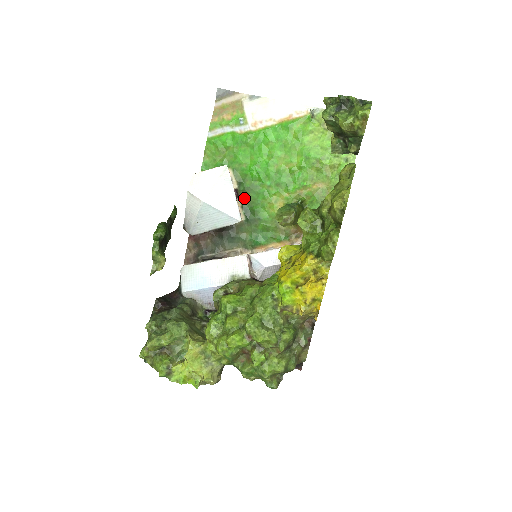
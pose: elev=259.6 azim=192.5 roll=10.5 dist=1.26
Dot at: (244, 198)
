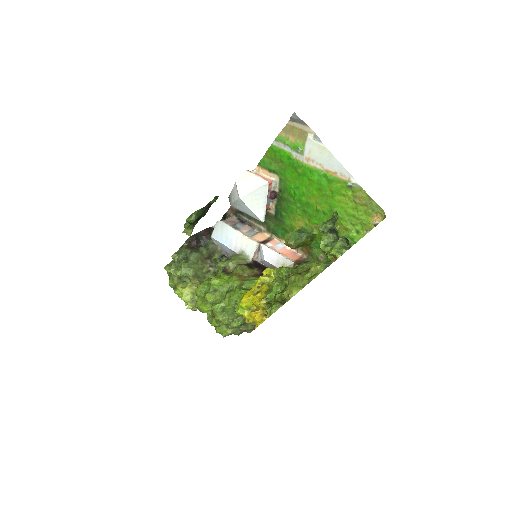
Dot at: (279, 202)
